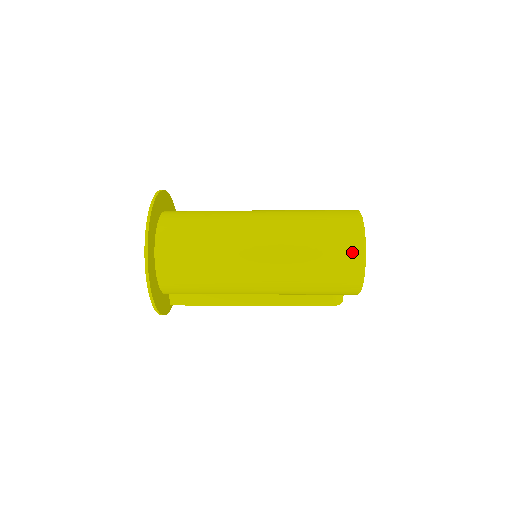
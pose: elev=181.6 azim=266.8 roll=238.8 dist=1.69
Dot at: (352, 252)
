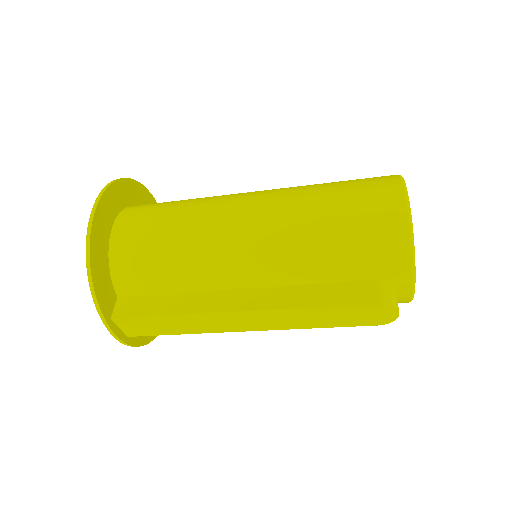
Dot at: (382, 178)
